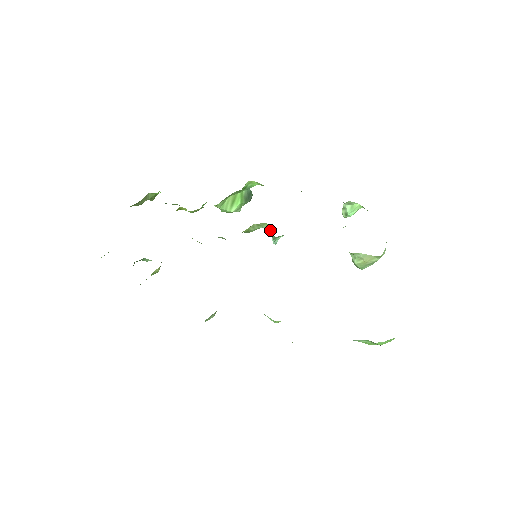
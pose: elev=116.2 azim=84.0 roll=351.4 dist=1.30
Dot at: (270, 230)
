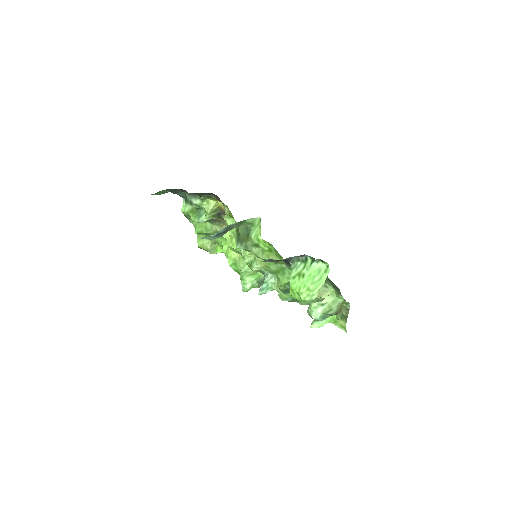
Dot at: occluded
